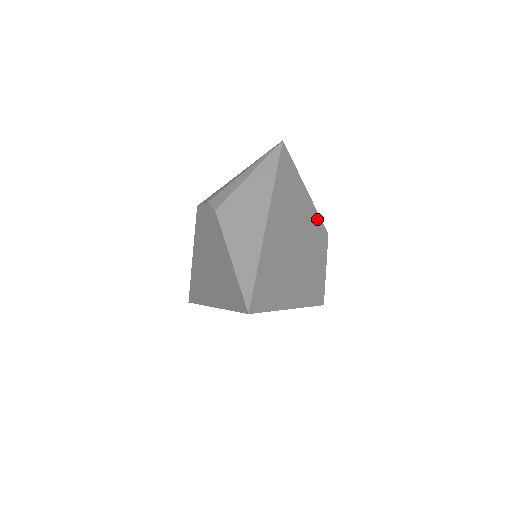
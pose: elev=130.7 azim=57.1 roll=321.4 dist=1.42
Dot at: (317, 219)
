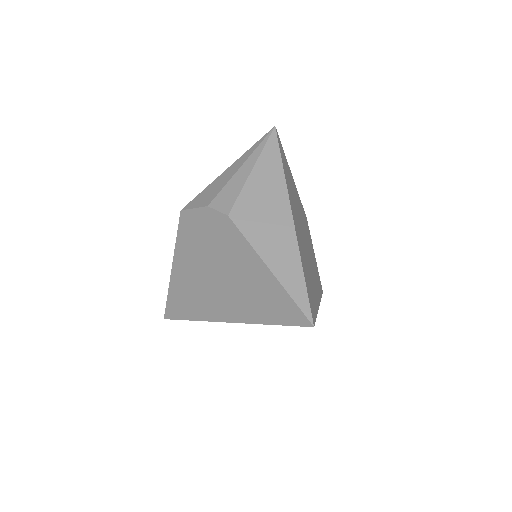
Dot at: (301, 205)
